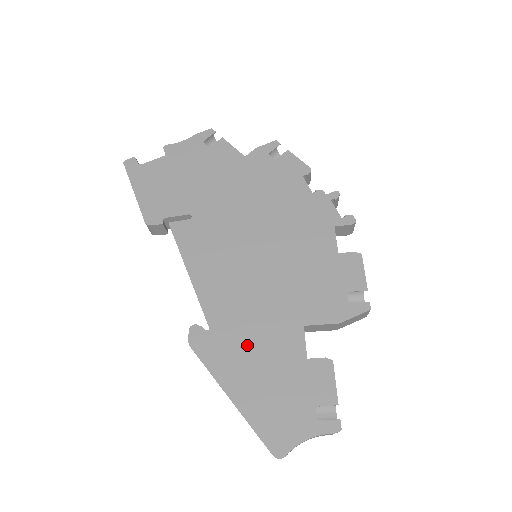
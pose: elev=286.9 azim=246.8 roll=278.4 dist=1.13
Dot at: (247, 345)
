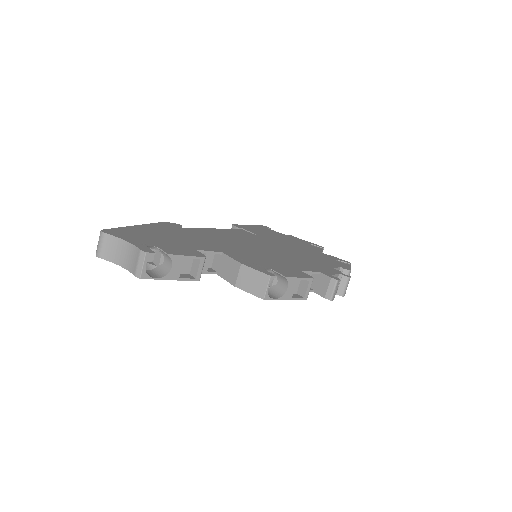
Dot at: (184, 235)
